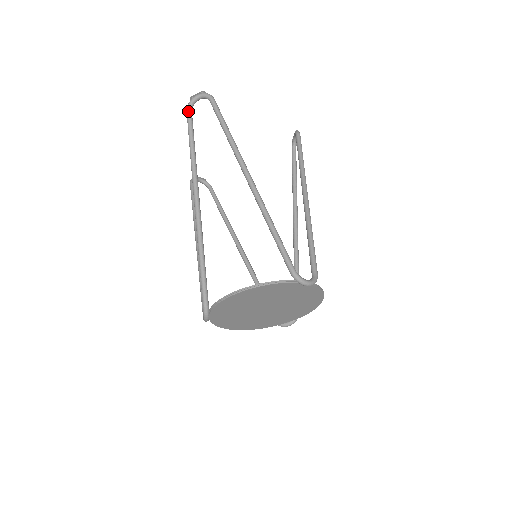
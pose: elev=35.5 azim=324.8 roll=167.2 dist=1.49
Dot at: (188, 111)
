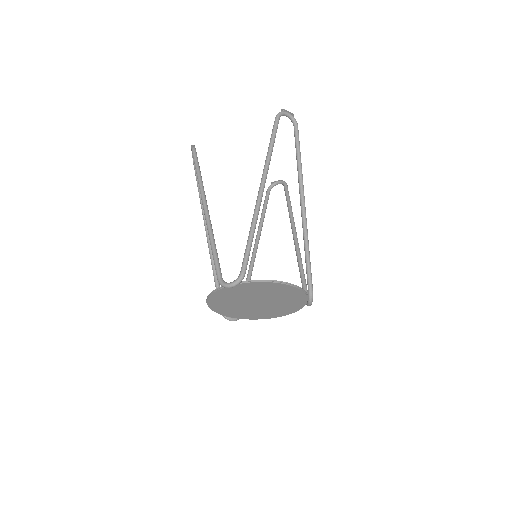
Dot at: (279, 117)
